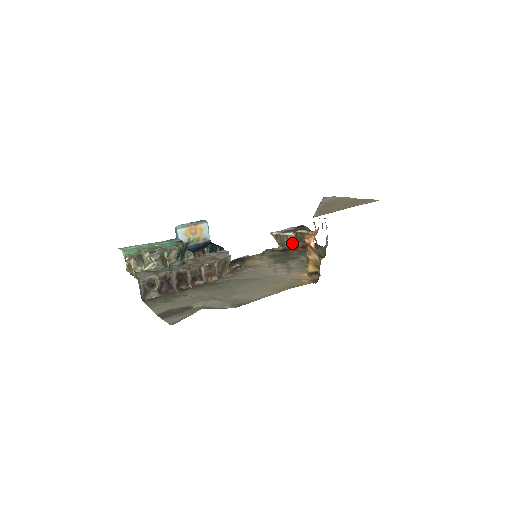
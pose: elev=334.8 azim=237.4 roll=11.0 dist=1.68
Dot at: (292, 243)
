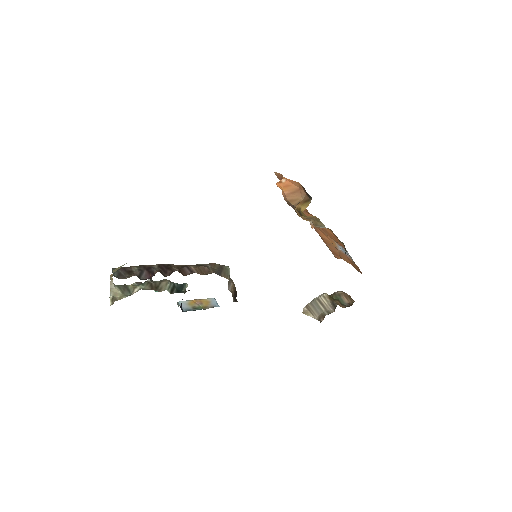
Dot at: (332, 309)
